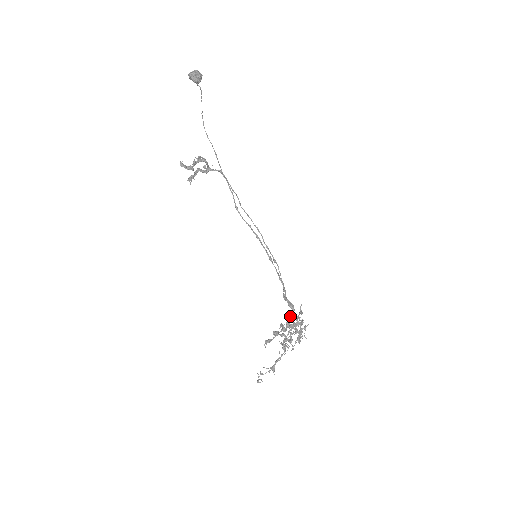
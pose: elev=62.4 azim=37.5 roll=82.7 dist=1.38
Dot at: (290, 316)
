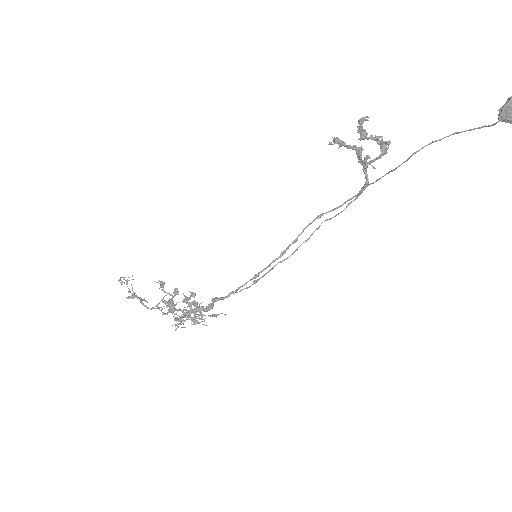
Dot at: (198, 307)
